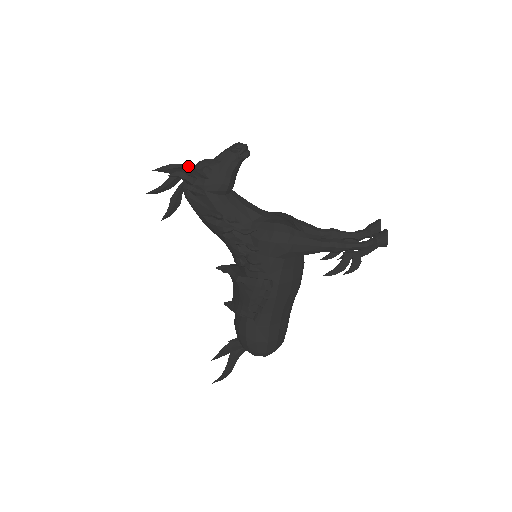
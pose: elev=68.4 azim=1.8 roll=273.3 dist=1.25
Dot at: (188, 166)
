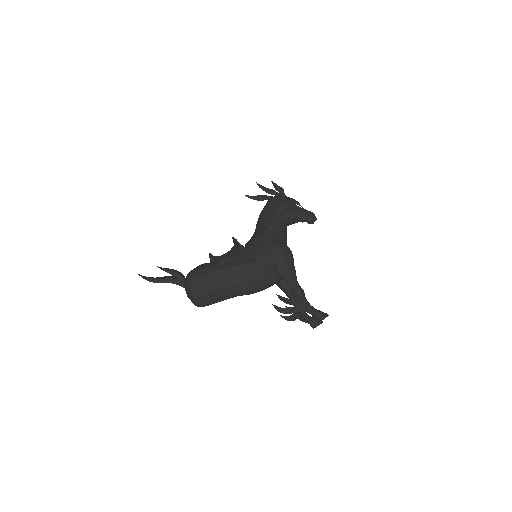
Dot at: (285, 196)
